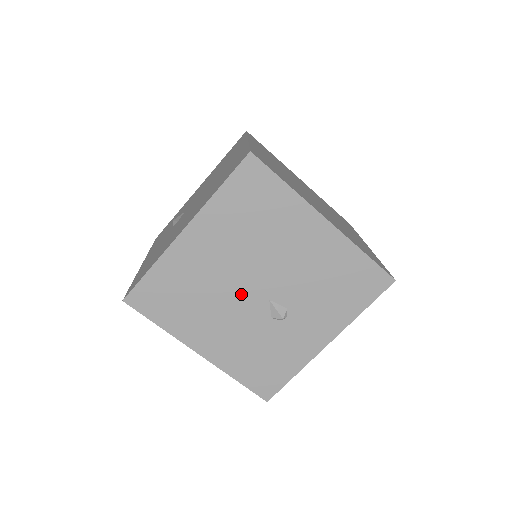
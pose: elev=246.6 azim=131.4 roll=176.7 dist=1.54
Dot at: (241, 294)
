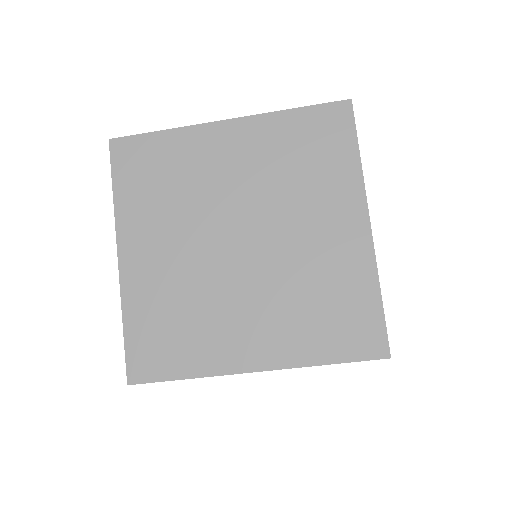
Dot at: occluded
